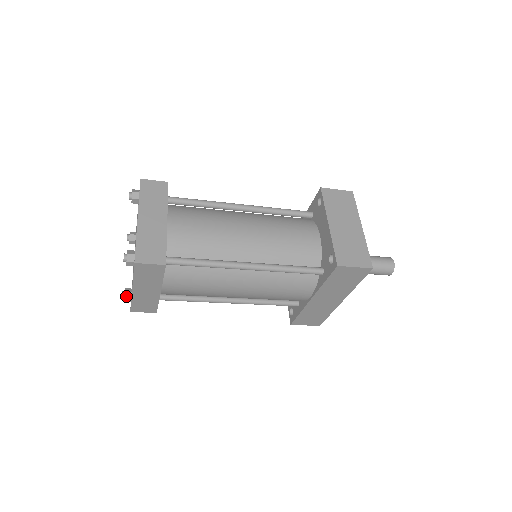
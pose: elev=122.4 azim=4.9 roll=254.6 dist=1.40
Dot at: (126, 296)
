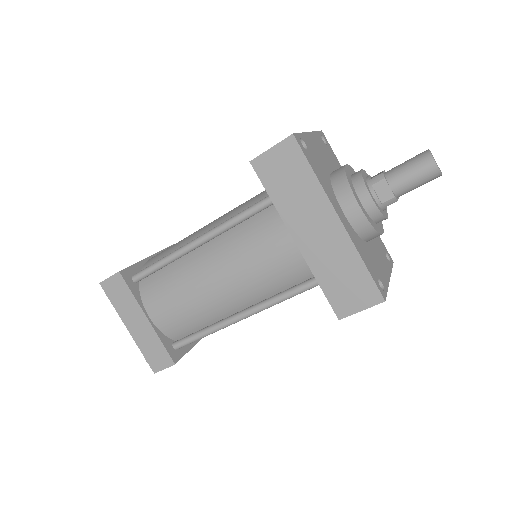
Dot at: occluded
